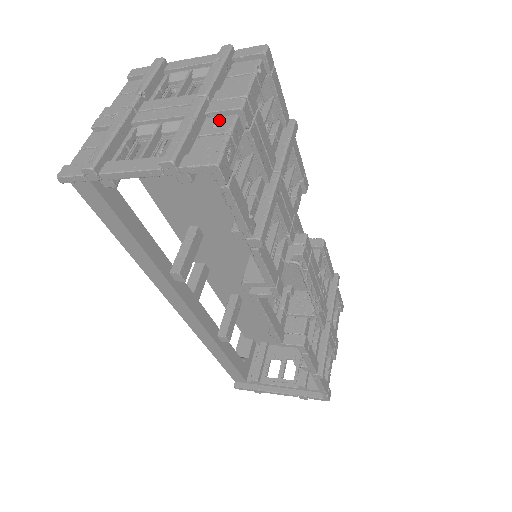
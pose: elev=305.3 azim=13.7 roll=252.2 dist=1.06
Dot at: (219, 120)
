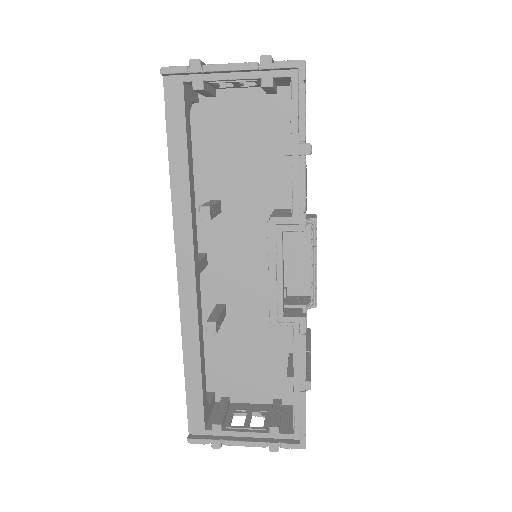
Dot at: occluded
